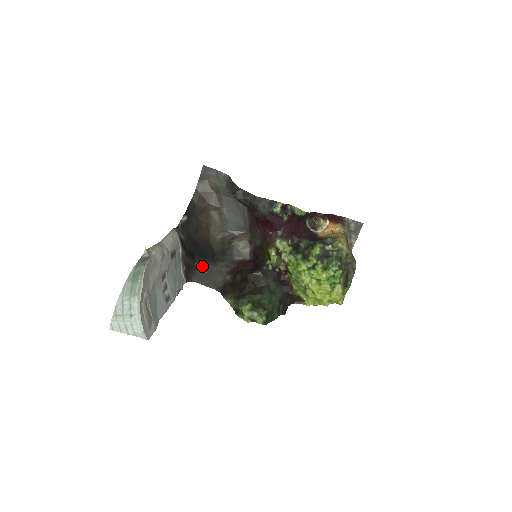
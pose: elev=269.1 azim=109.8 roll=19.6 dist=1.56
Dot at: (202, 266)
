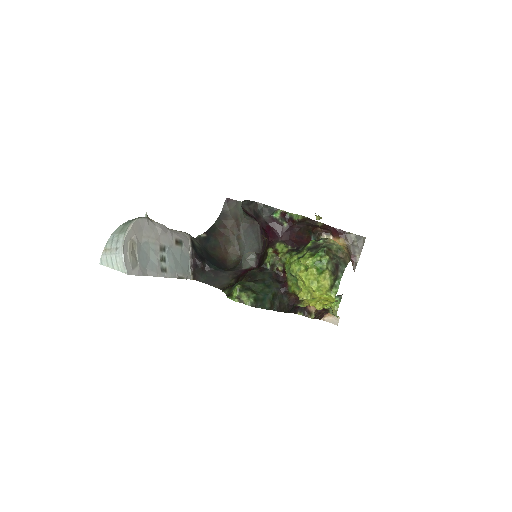
Dot at: (211, 271)
